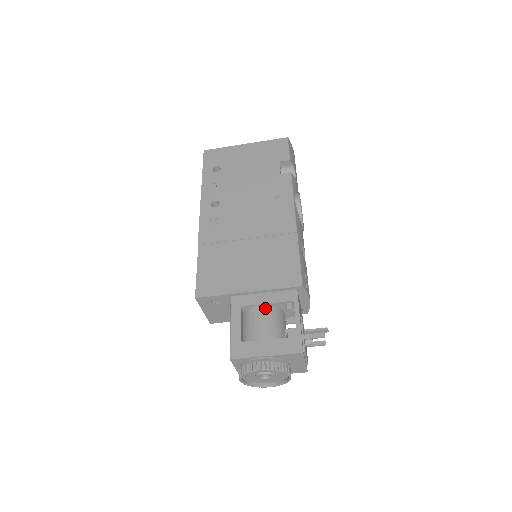
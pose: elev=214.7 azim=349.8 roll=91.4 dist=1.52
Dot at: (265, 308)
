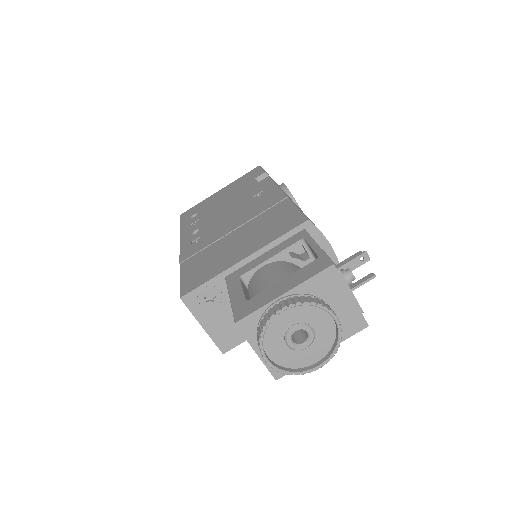
Dot at: (271, 264)
